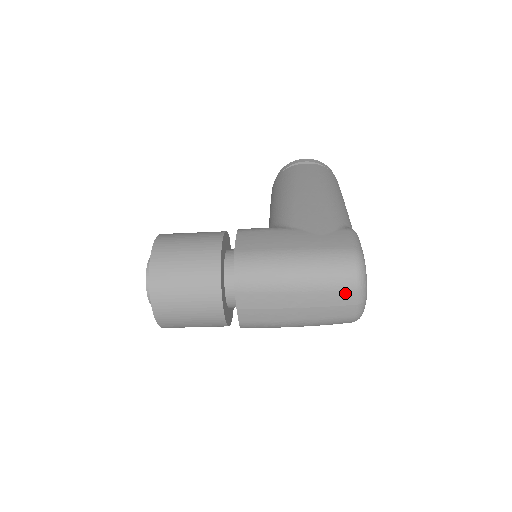
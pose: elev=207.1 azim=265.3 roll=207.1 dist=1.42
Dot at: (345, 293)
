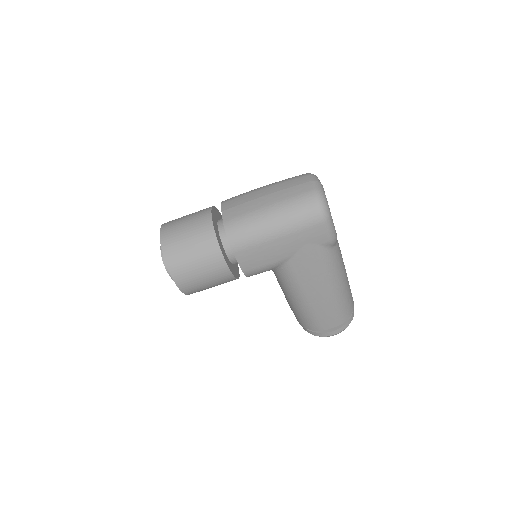
Dot at: (300, 178)
